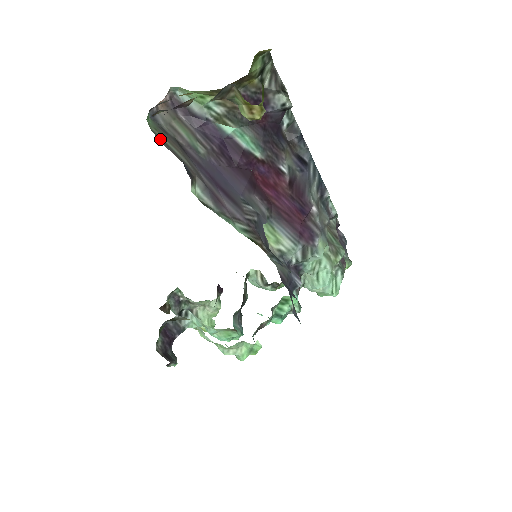
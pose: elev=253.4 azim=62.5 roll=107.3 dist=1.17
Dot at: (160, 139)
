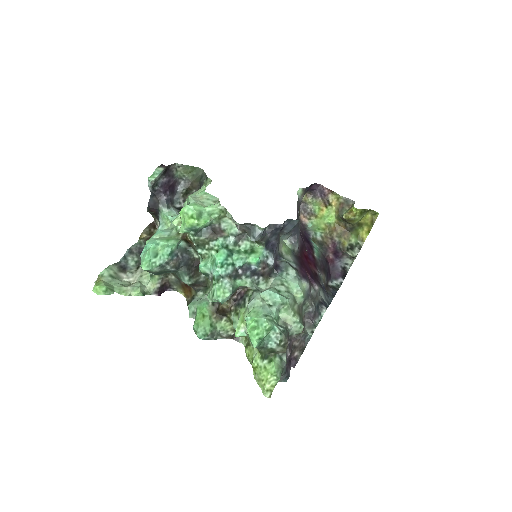
Dot at: occluded
